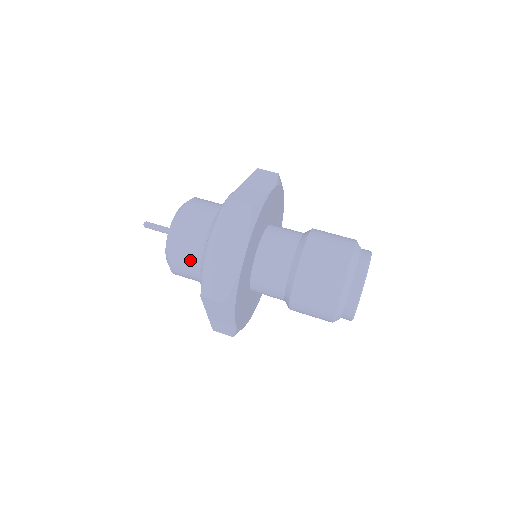
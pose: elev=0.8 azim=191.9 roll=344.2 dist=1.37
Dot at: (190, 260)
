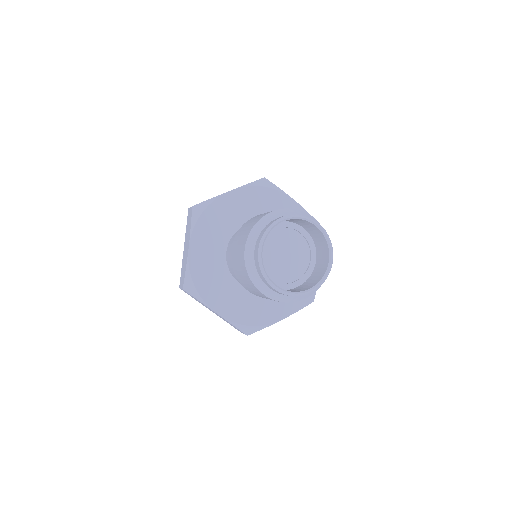
Dot at: occluded
